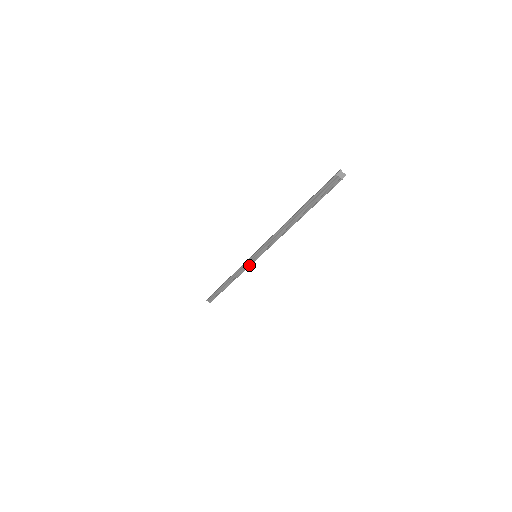
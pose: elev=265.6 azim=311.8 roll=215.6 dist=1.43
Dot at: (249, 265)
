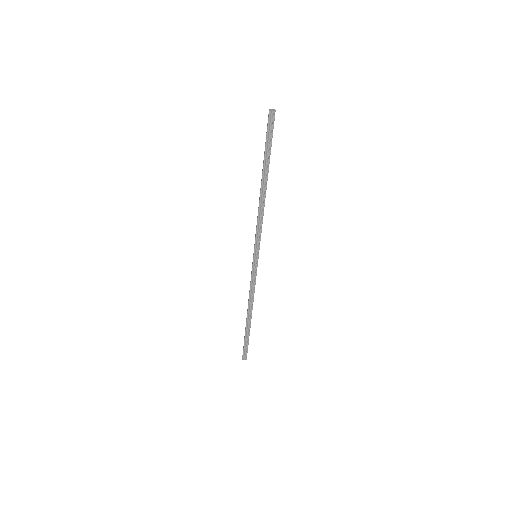
Dot at: (256, 271)
